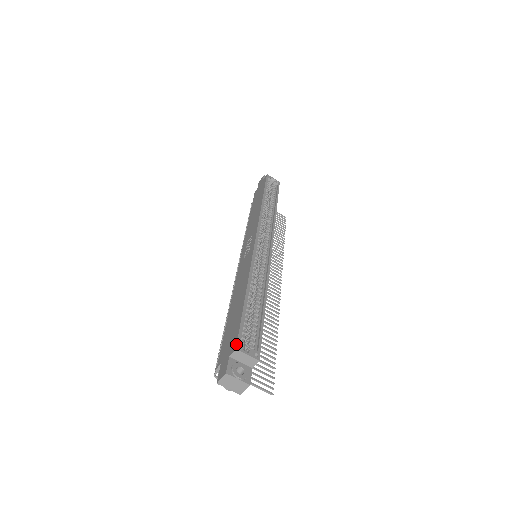
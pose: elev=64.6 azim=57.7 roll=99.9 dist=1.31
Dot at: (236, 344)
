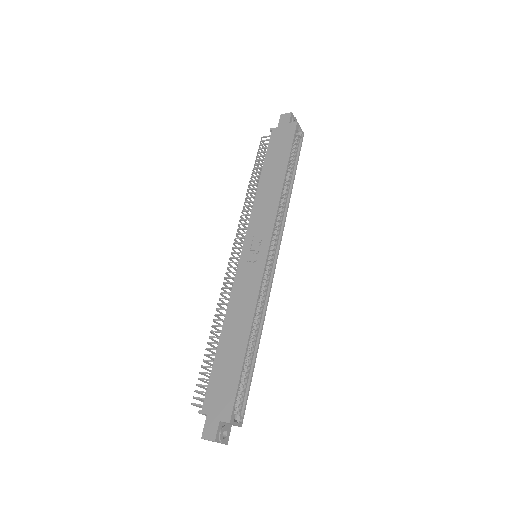
Dot at: (231, 417)
